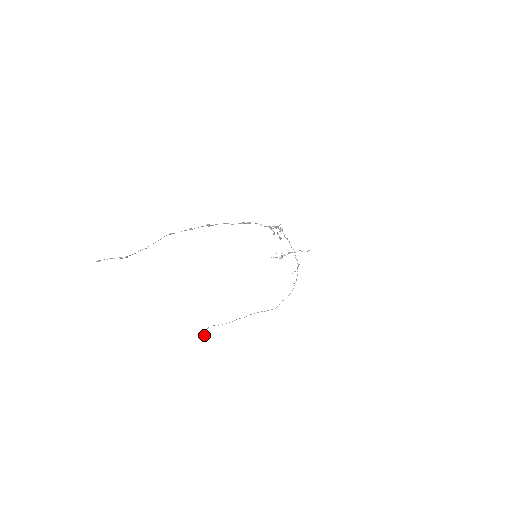
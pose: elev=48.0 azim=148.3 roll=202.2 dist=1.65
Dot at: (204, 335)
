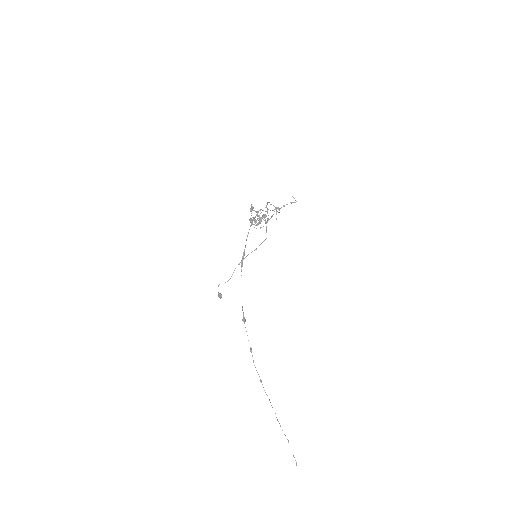
Dot at: (221, 297)
